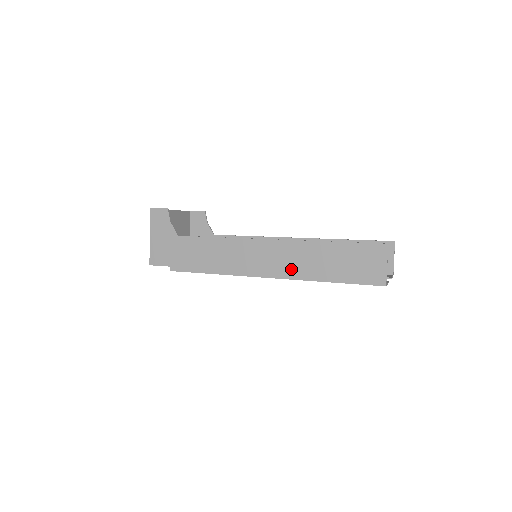
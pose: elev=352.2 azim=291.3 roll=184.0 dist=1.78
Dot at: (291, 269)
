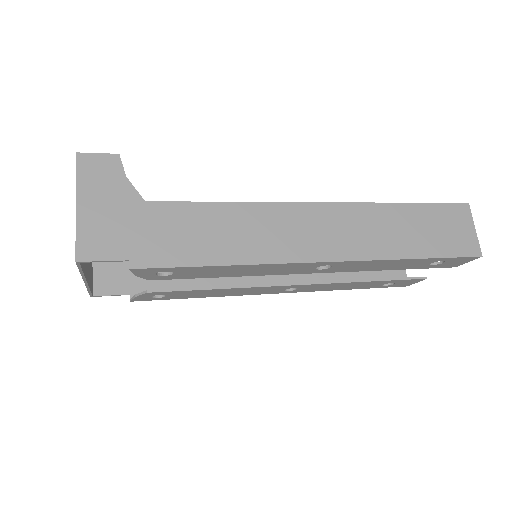
Dot at: (359, 245)
